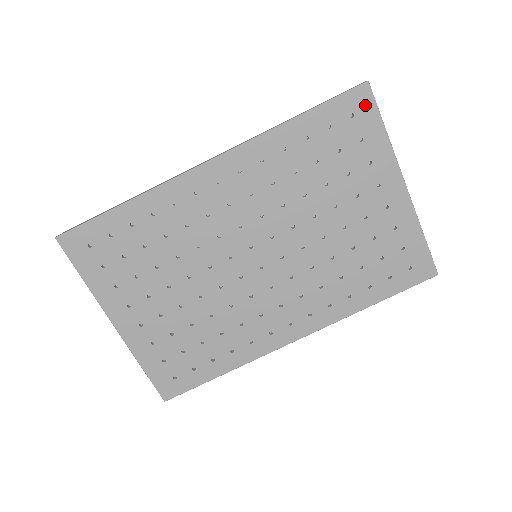
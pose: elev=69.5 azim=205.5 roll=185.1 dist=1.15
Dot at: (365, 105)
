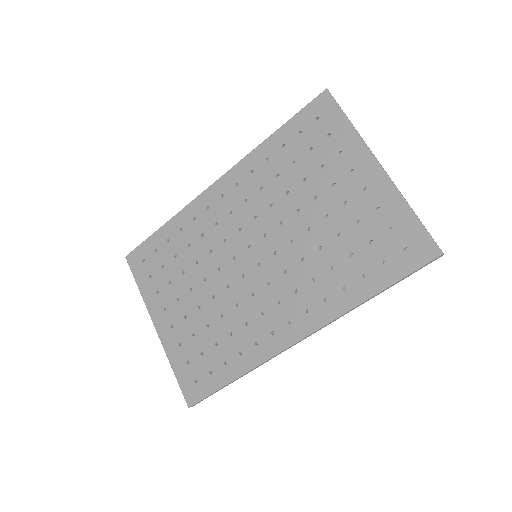
Dot at: (327, 107)
